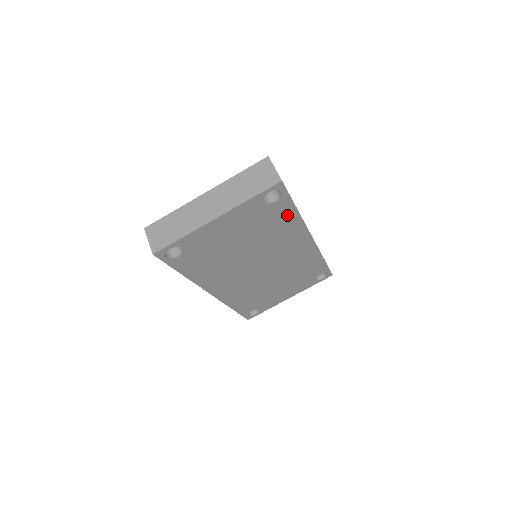
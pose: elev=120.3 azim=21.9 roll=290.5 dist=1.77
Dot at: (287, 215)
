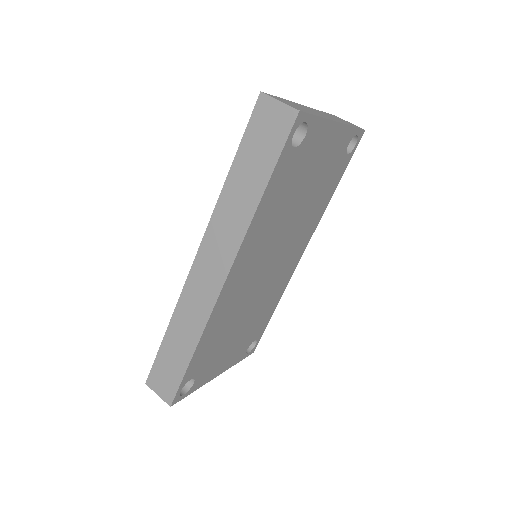
Dot at: (331, 188)
